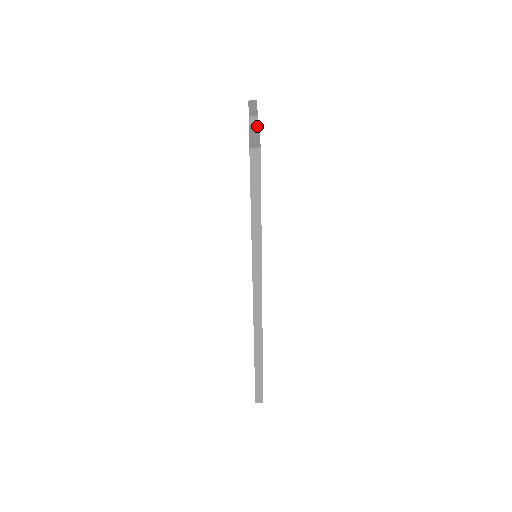
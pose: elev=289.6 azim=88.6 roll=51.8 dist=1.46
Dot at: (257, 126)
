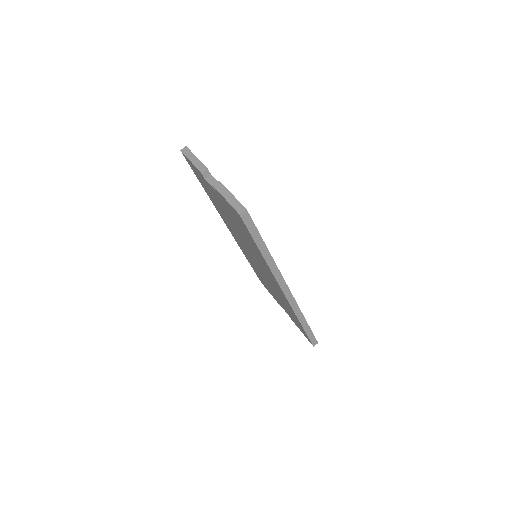
Dot at: (220, 183)
